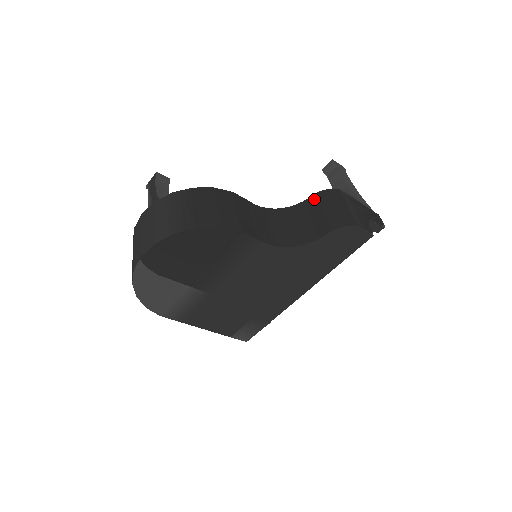
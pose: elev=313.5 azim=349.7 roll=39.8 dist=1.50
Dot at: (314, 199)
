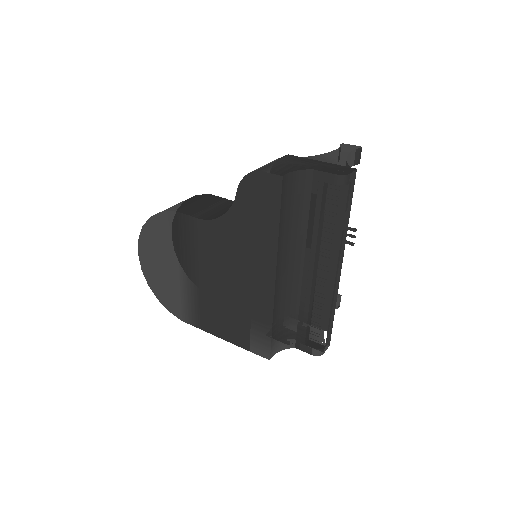
Dot at: occluded
